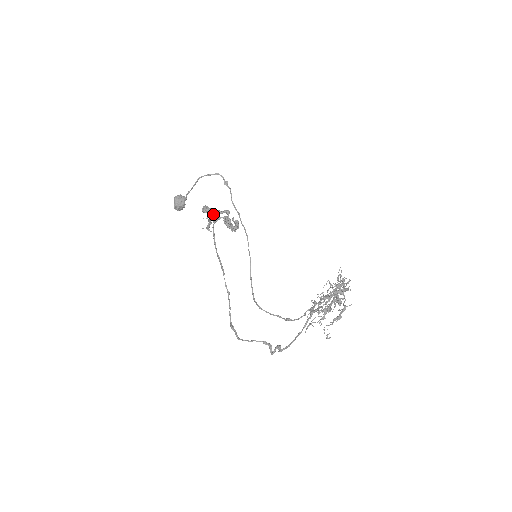
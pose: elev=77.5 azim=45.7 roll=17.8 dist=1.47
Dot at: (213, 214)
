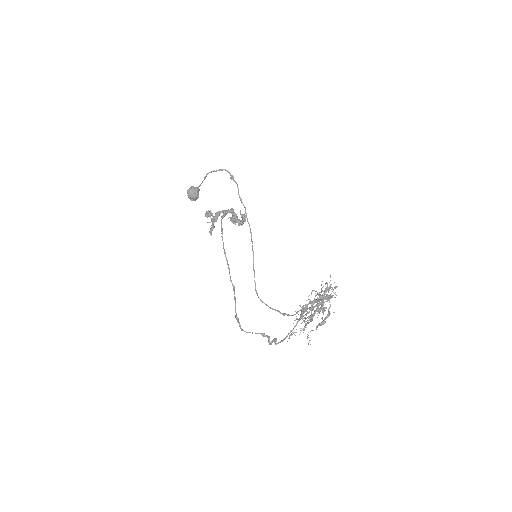
Dot at: (216, 218)
